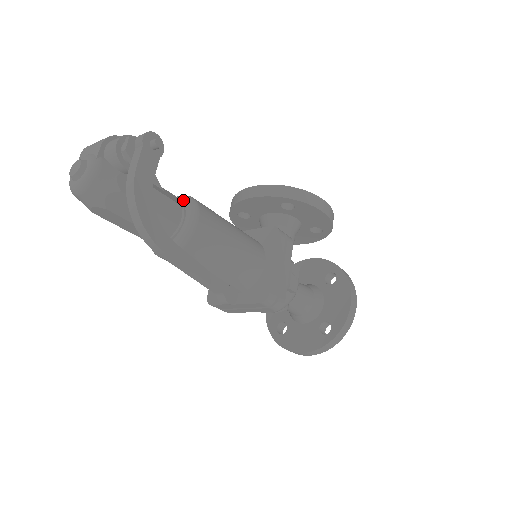
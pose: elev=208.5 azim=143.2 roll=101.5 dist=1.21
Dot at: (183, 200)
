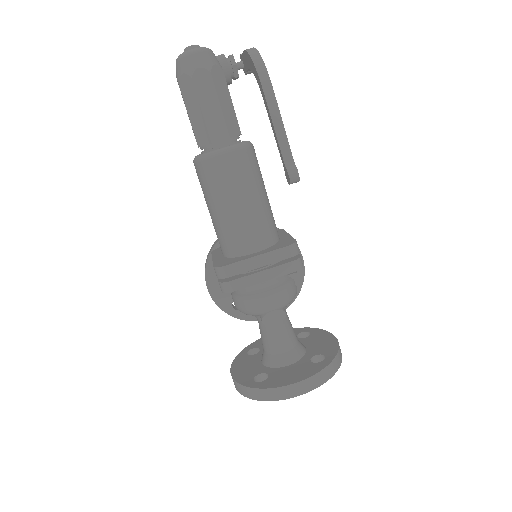
Dot at: occluded
